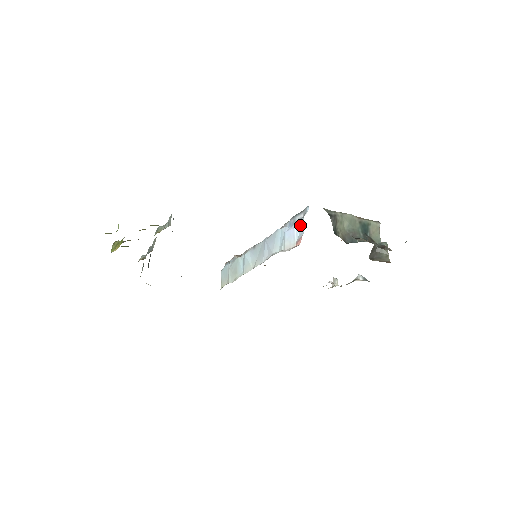
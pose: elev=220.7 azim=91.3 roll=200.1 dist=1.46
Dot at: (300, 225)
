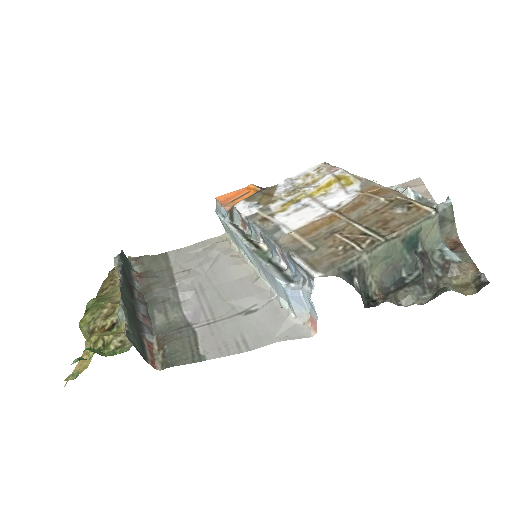
Dot at: (308, 300)
